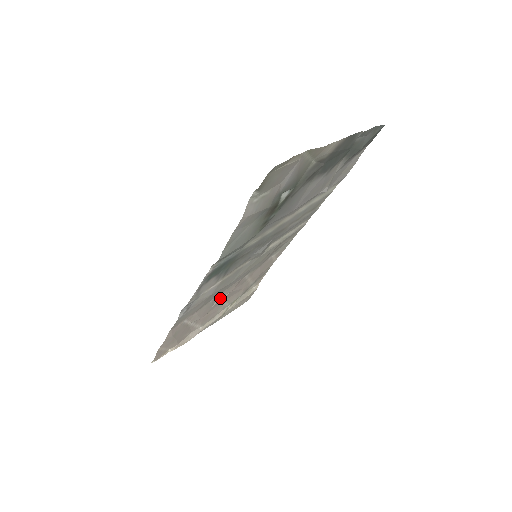
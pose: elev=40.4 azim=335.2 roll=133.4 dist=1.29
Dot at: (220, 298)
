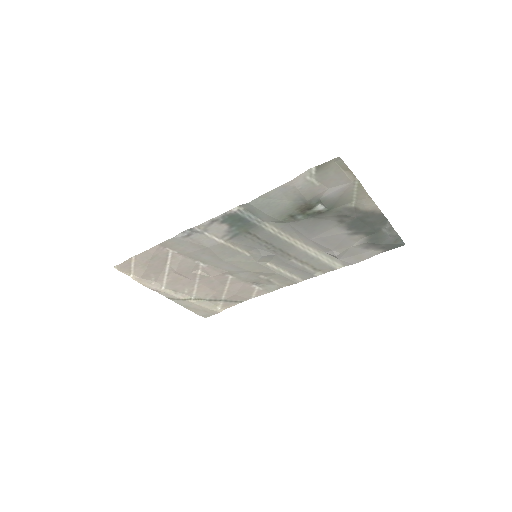
Dot at: (201, 272)
